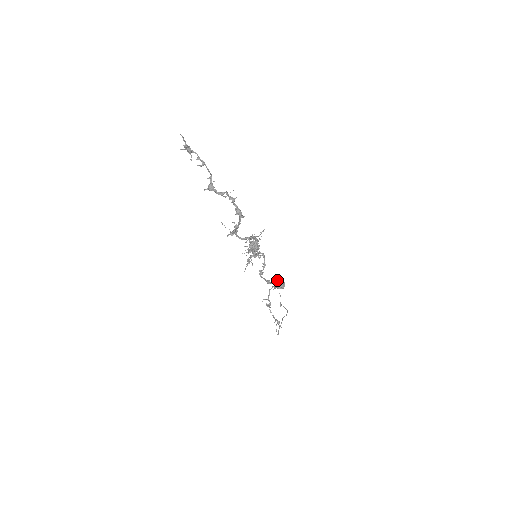
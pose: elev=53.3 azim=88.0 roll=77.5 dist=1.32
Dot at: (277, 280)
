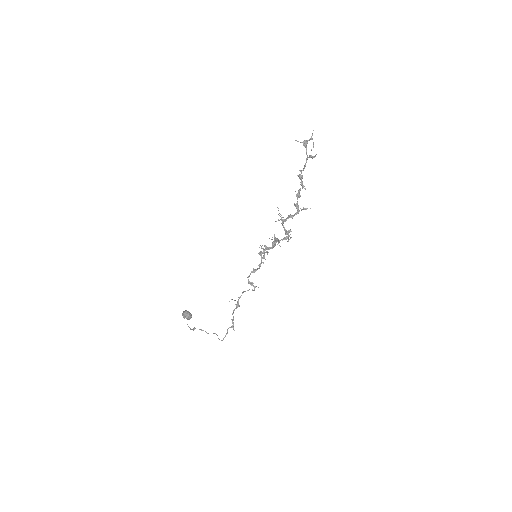
Dot at: (185, 310)
